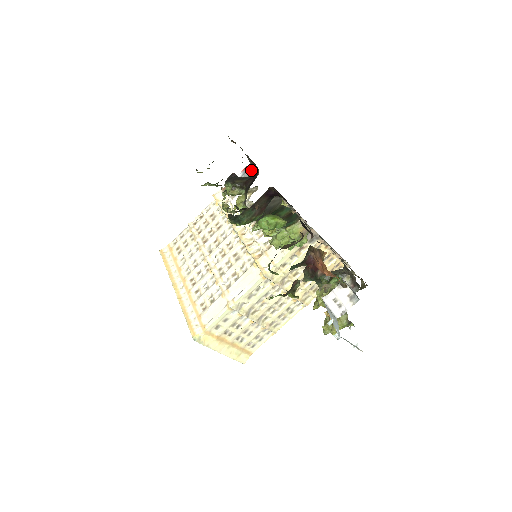
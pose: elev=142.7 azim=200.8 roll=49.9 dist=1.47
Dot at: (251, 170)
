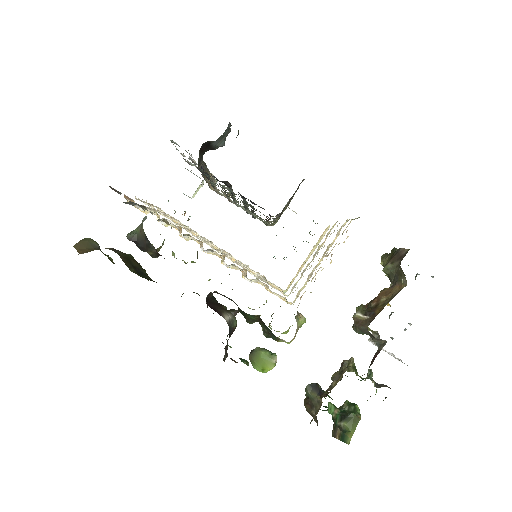
Dot at: (126, 203)
